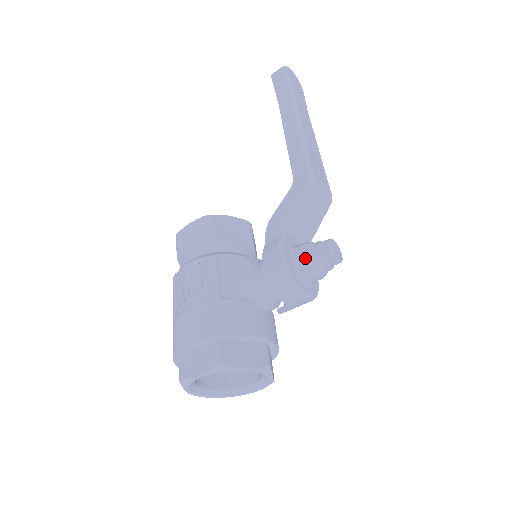
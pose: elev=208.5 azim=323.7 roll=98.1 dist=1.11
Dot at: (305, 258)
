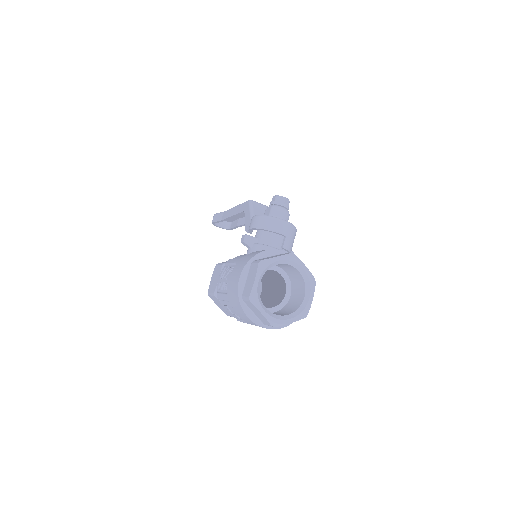
Dot at: (269, 210)
